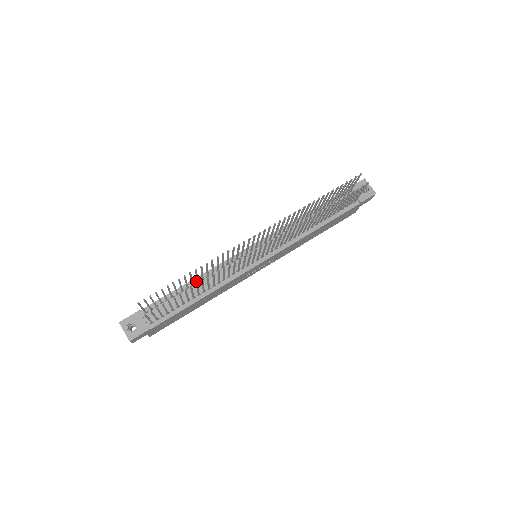
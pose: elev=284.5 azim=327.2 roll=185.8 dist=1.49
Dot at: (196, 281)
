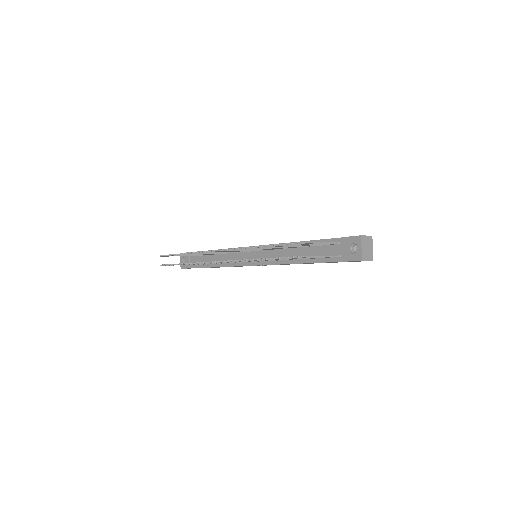
Dot at: occluded
